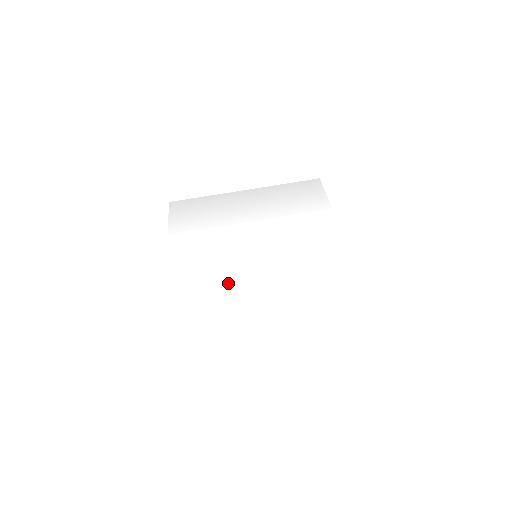
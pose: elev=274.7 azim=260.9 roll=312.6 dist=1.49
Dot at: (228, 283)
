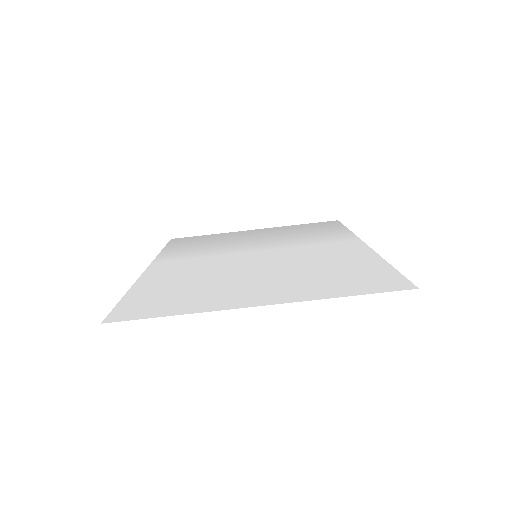
Dot at: (217, 270)
